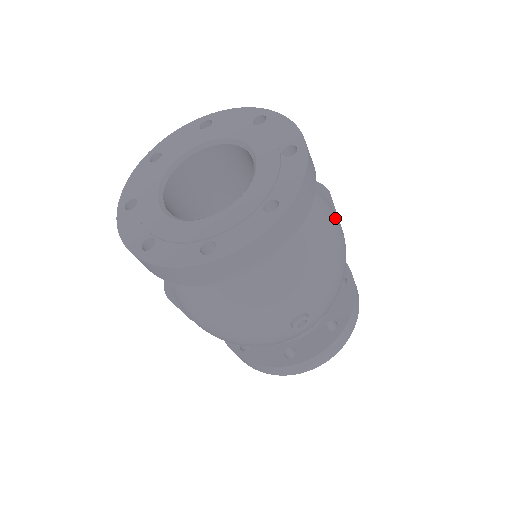
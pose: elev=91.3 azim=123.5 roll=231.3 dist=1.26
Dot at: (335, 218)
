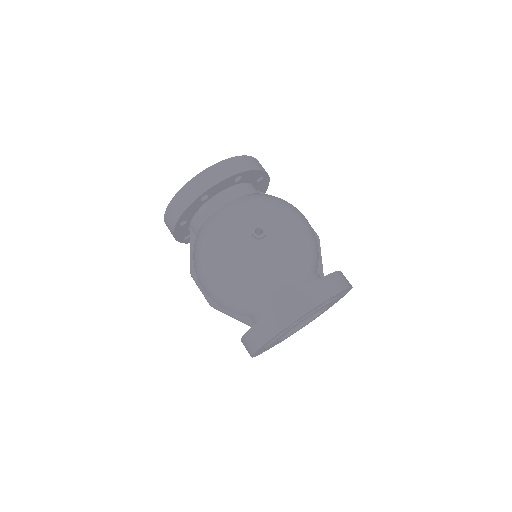
Dot at: occluded
